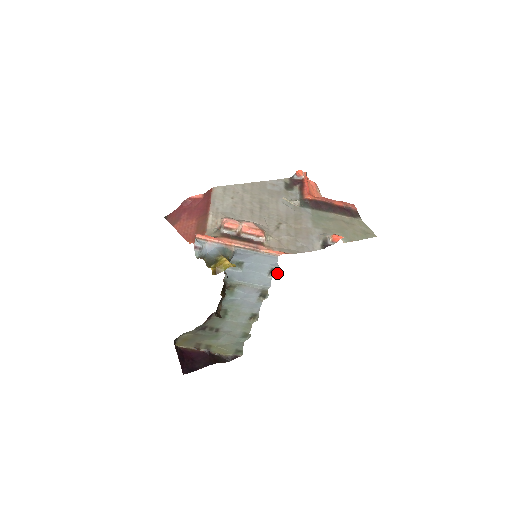
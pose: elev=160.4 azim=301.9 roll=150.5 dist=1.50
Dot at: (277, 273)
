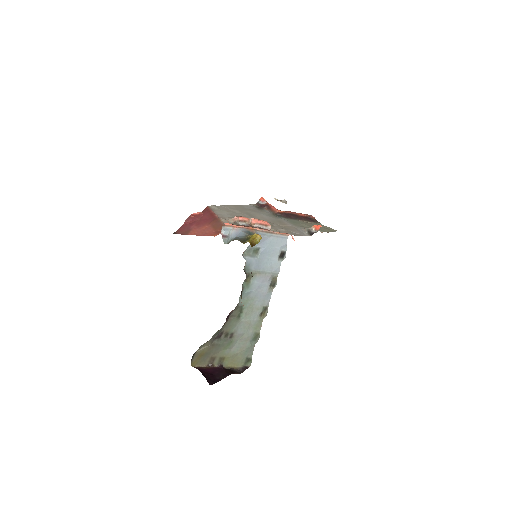
Dot at: (284, 257)
